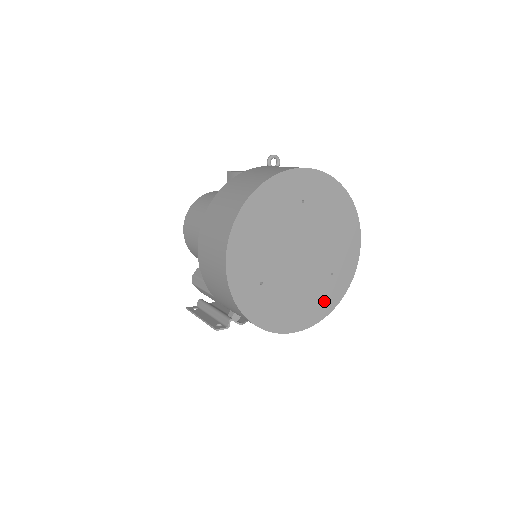
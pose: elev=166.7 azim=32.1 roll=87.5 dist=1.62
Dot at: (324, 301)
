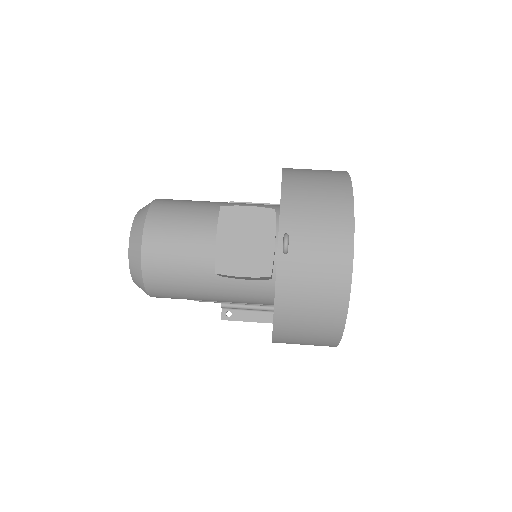
Dot at: occluded
